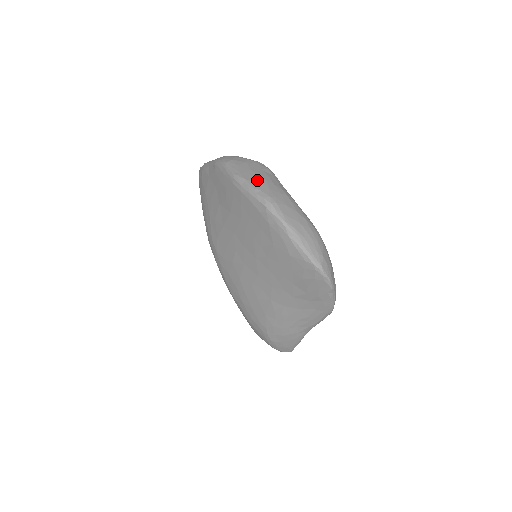
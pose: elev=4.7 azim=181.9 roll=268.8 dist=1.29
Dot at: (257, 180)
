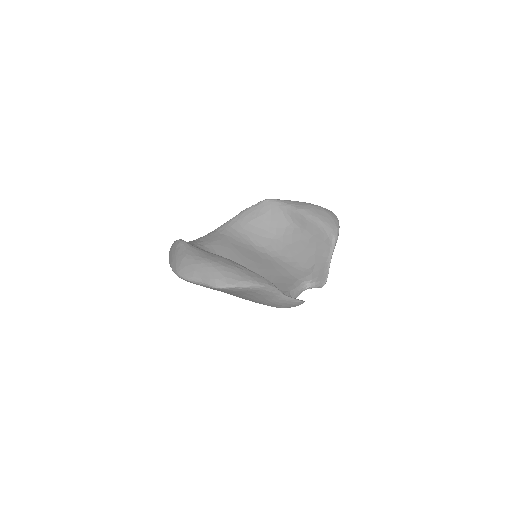
Dot at: (173, 261)
